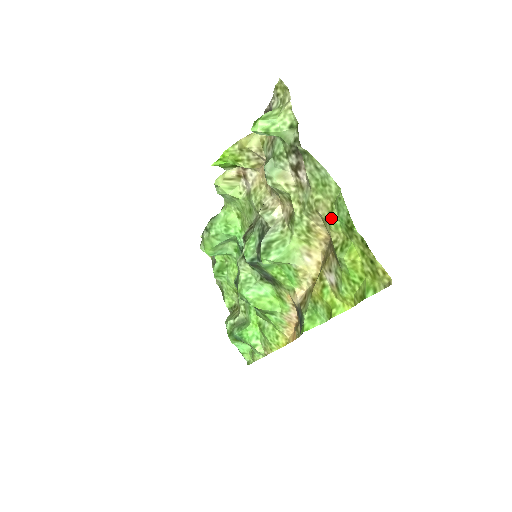
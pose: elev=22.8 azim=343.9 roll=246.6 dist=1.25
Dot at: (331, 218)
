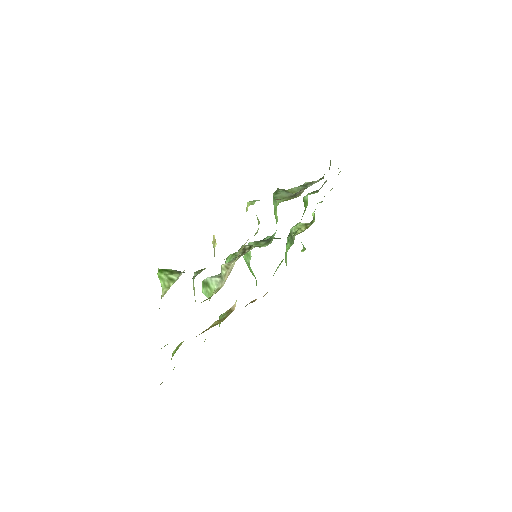
Dot at: occluded
